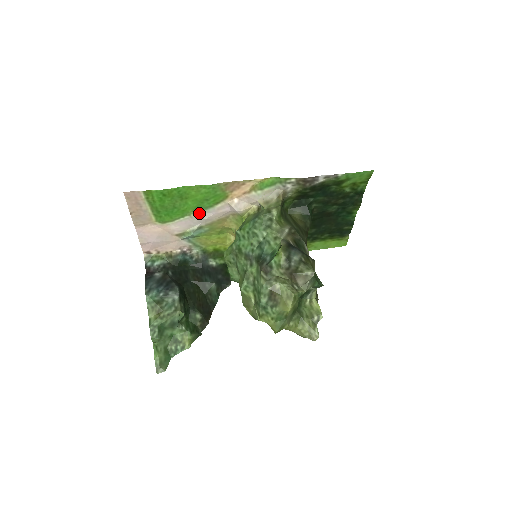
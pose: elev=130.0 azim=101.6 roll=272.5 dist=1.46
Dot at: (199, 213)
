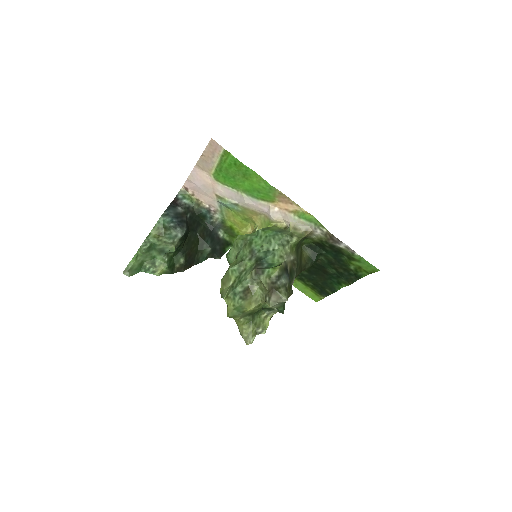
Dot at: (245, 195)
